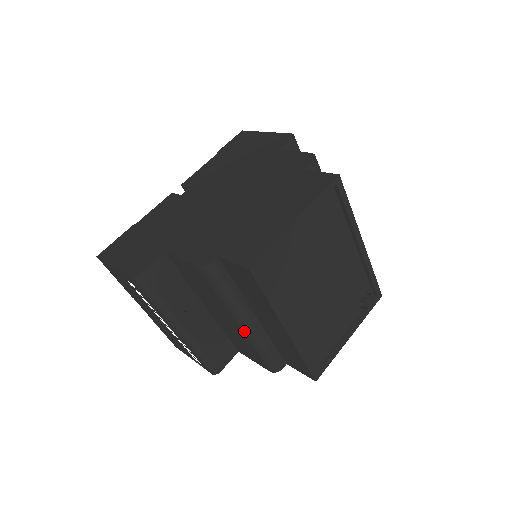
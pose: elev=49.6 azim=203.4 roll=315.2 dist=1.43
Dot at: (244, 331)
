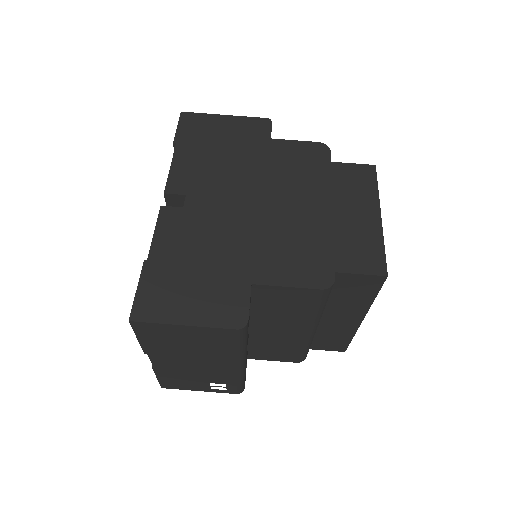
Dot at: (310, 335)
